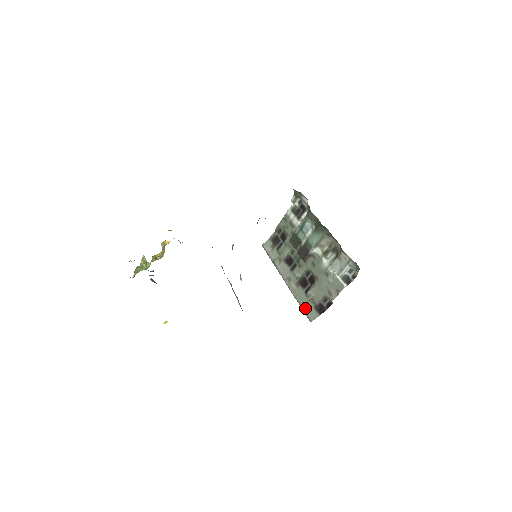
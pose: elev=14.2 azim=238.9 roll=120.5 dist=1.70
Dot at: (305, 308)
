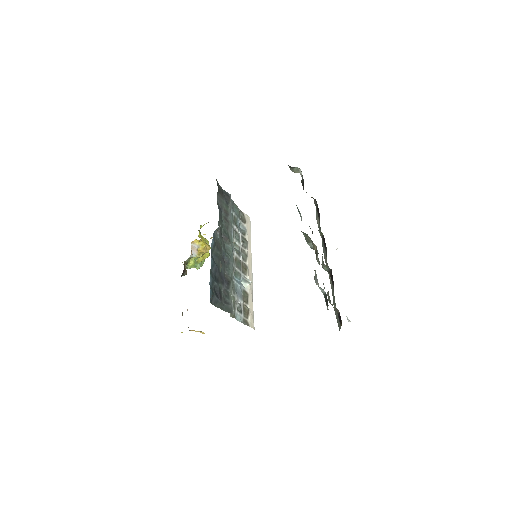
Dot at: (335, 311)
